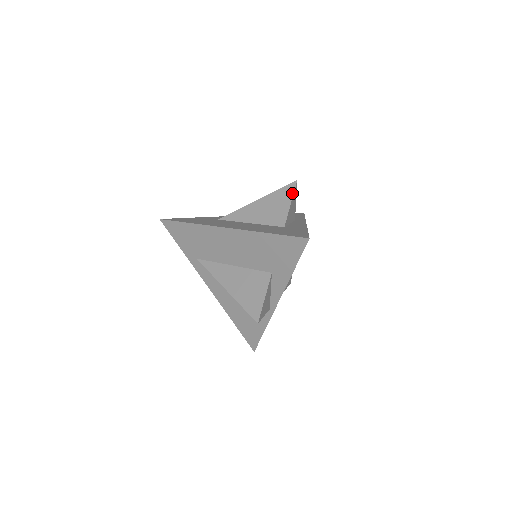
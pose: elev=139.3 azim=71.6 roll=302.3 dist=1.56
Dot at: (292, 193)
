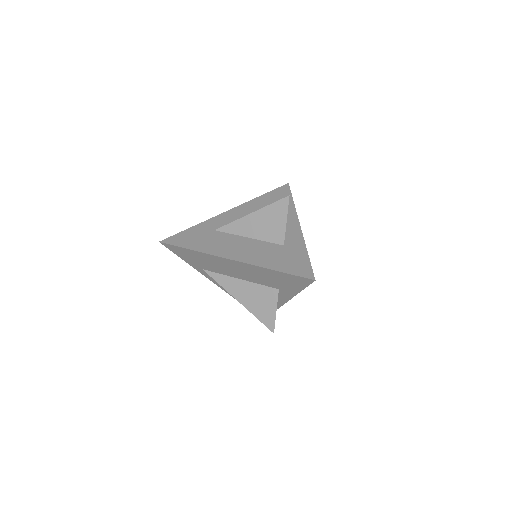
Dot at: (286, 210)
